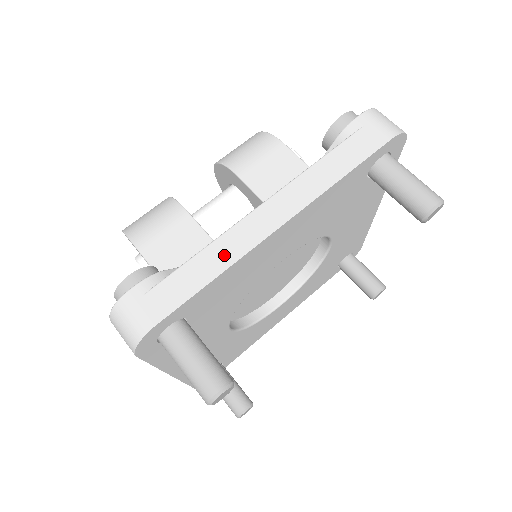
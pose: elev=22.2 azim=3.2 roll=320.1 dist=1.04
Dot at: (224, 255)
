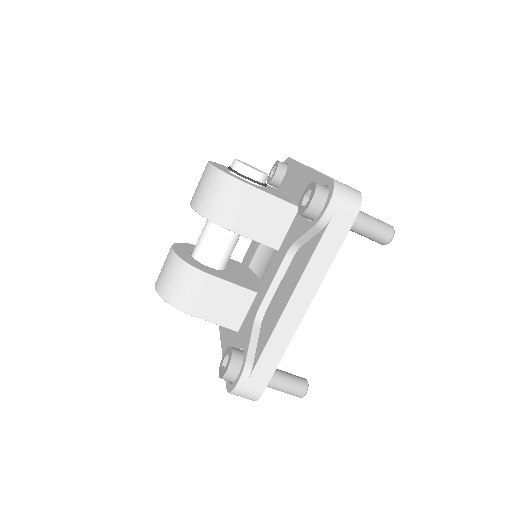
Dot at: (281, 342)
